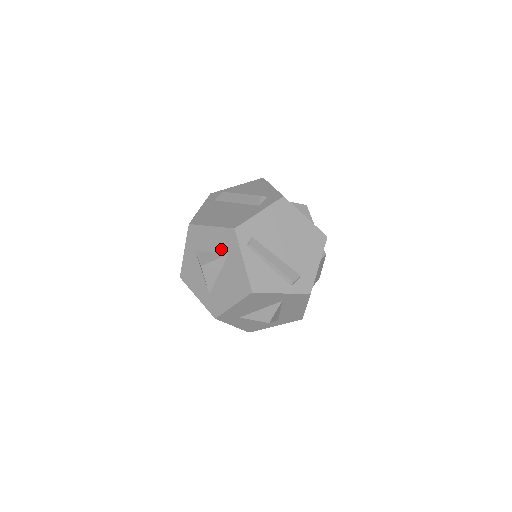
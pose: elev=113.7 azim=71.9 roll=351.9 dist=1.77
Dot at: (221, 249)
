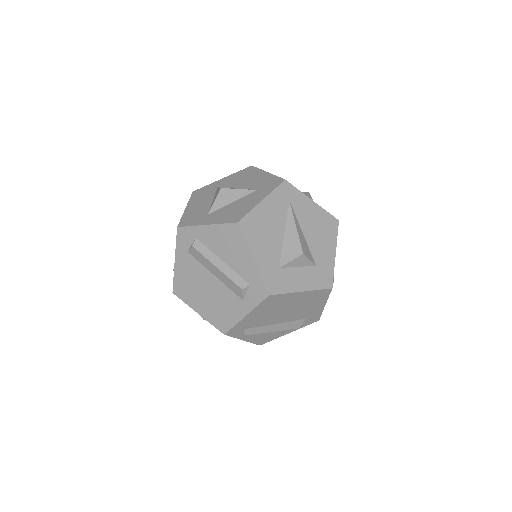
Dot at: occluded
